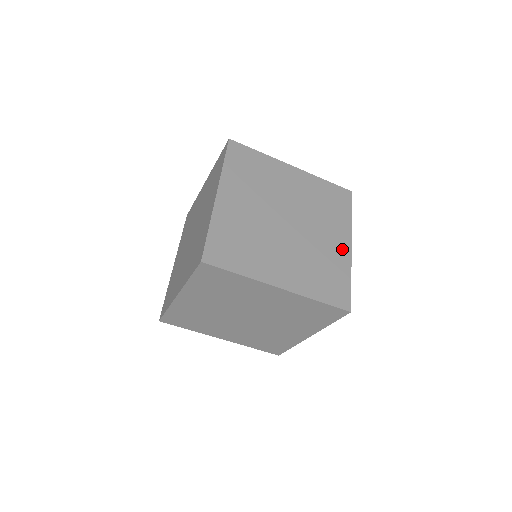
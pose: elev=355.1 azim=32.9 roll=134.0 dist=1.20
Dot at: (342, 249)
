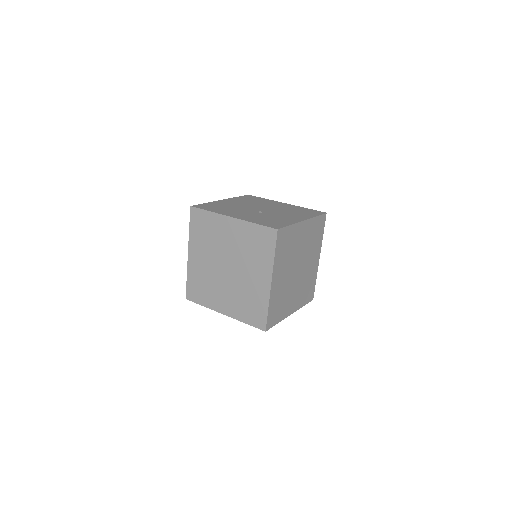
Dot at: (316, 264)
